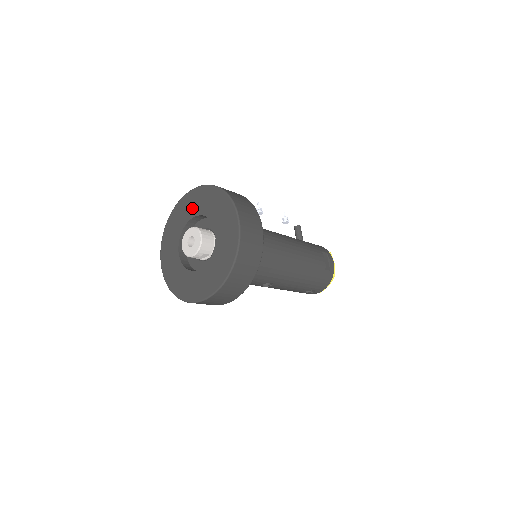
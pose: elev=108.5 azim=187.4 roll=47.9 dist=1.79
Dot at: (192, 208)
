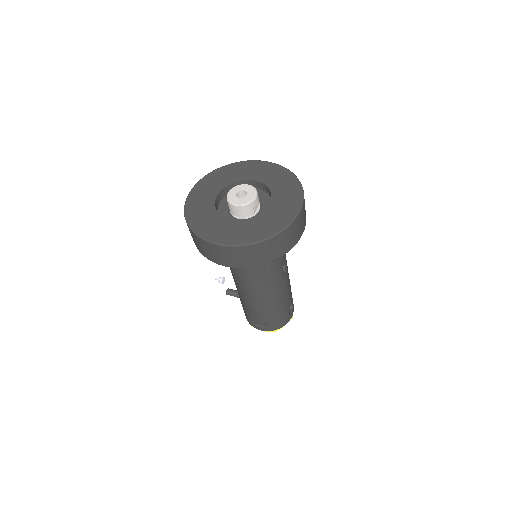
Dot at: (208, 194)
